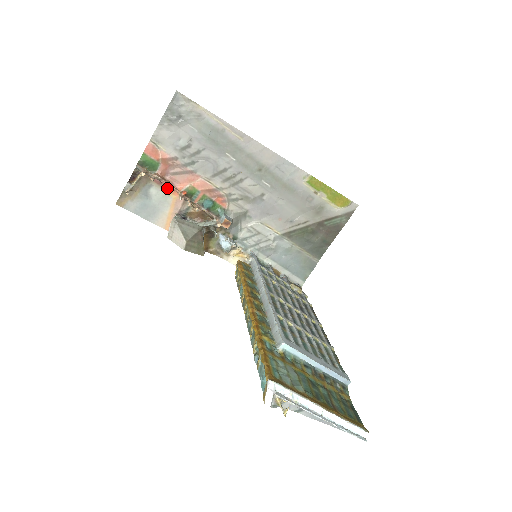
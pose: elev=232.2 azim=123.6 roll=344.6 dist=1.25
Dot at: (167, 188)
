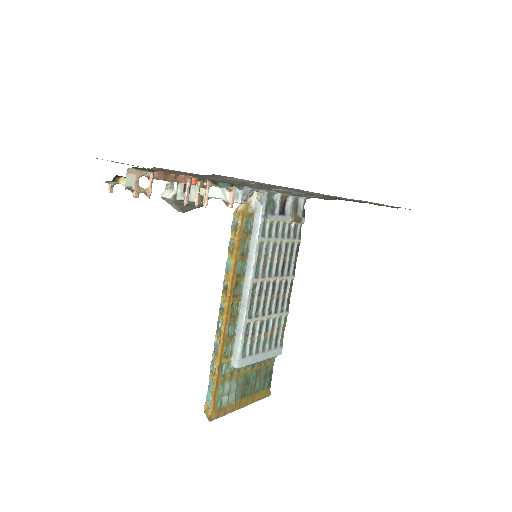
Dot at: occluded
